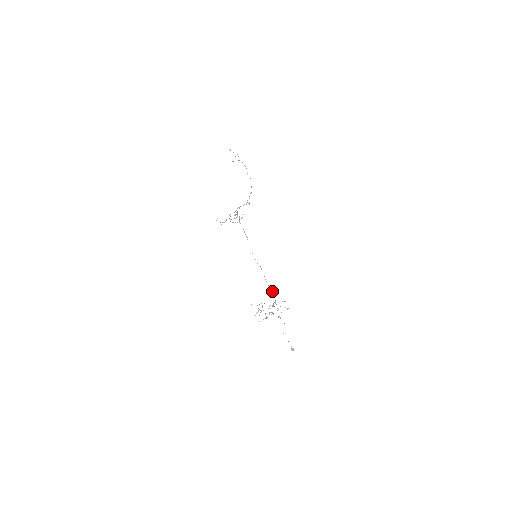
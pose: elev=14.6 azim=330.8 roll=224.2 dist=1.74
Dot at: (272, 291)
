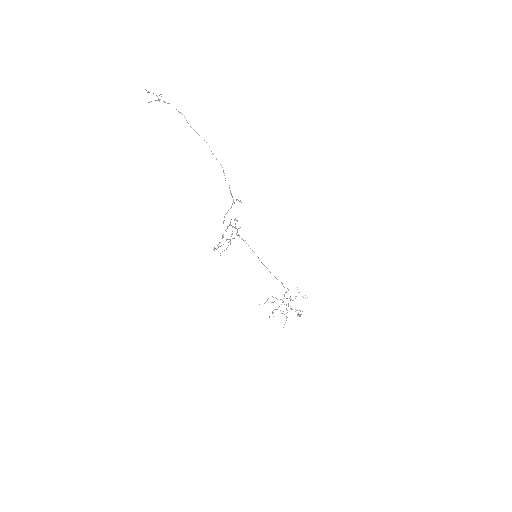
Dot at: occluded
